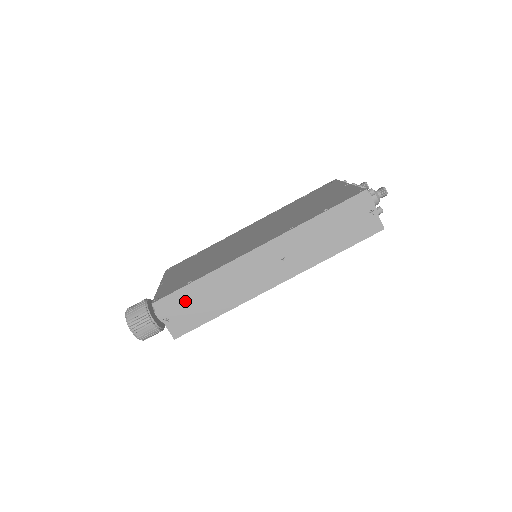
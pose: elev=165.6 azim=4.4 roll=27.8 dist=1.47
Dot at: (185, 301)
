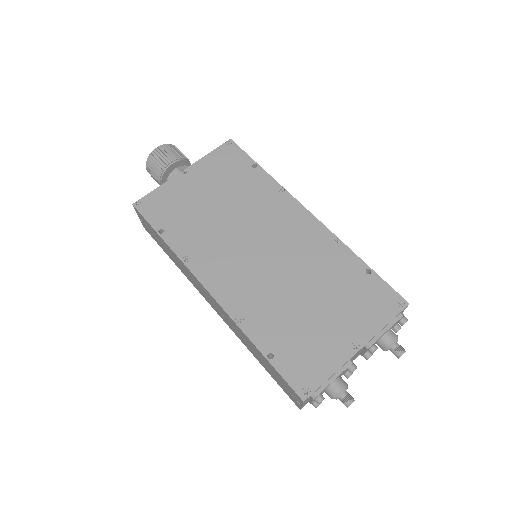
Dot at: (154, 232)
